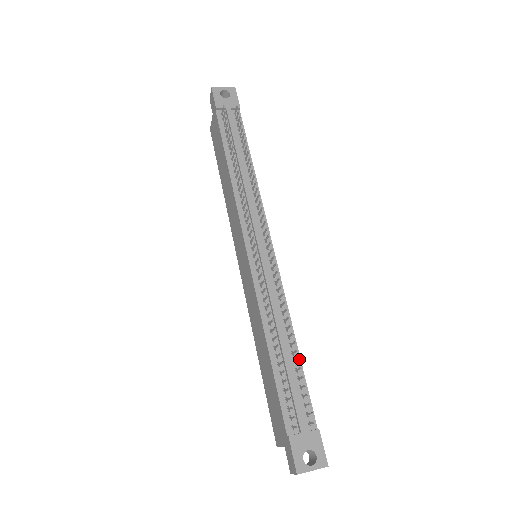
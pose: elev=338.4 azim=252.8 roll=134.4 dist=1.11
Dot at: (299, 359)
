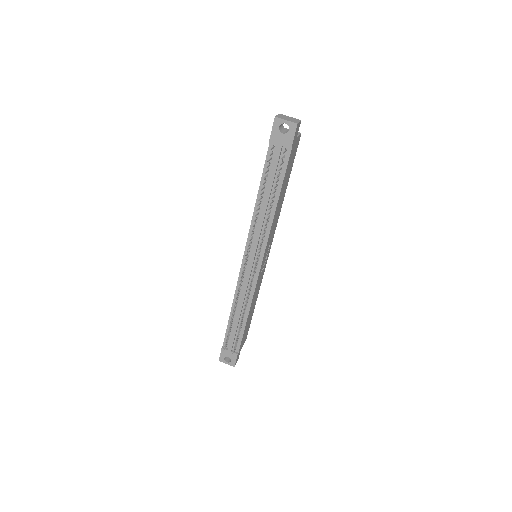
Dot at: occluded
